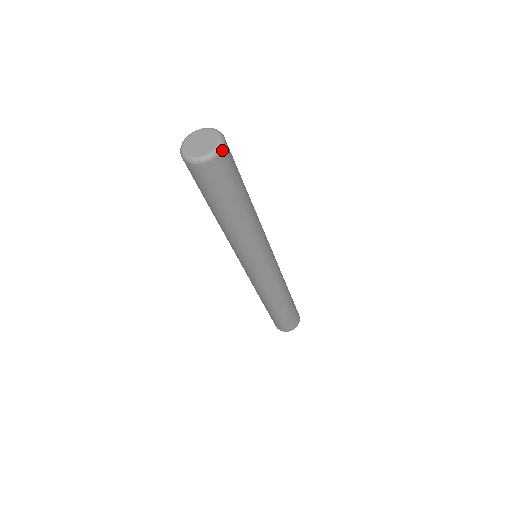
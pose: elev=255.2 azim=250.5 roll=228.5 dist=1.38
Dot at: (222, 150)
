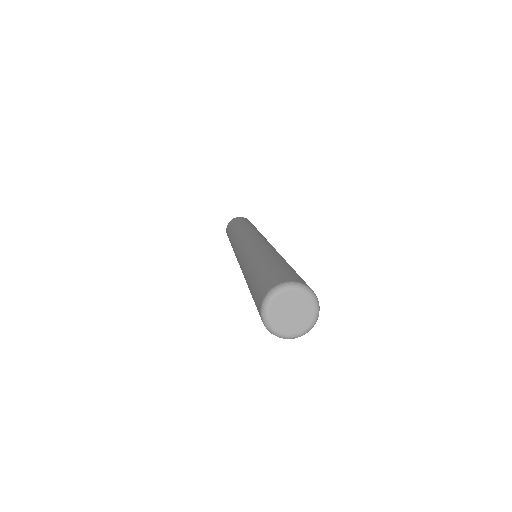
Dot at: (318, 303)
